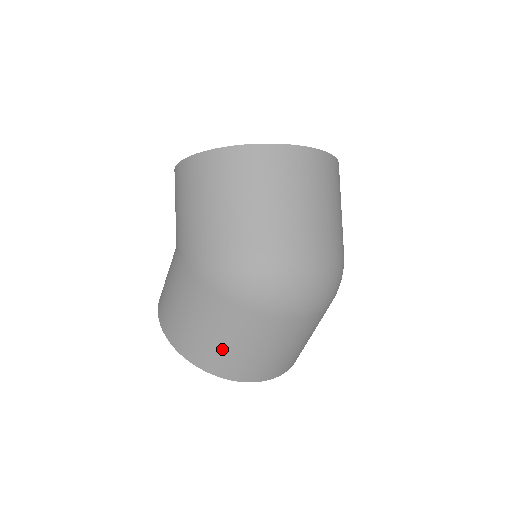
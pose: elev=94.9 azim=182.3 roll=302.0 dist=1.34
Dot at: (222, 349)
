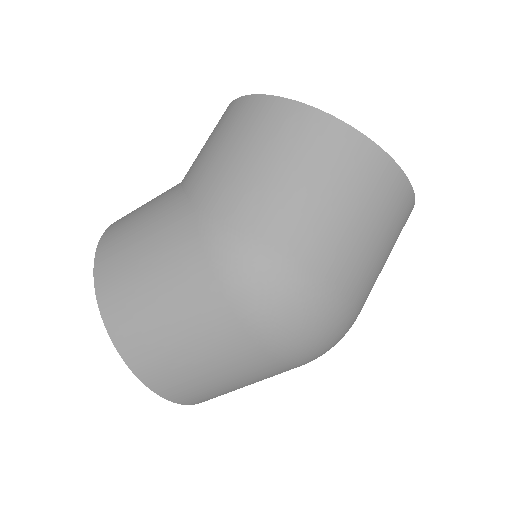
Dot at: (167, 345)
